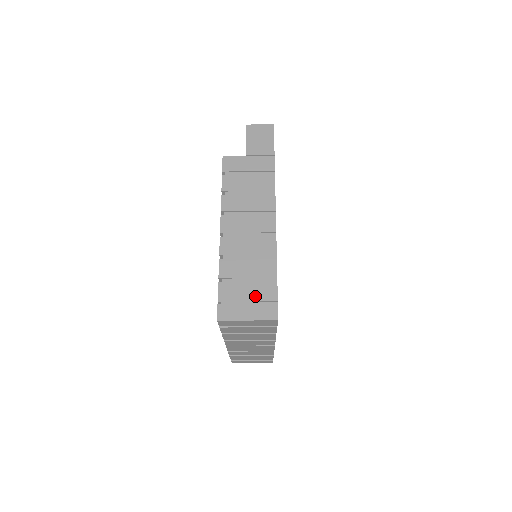
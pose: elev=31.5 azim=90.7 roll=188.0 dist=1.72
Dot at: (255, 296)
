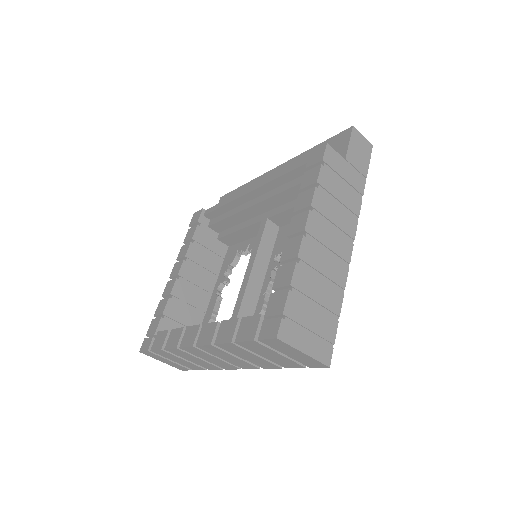
Dot at: (317, 327)
